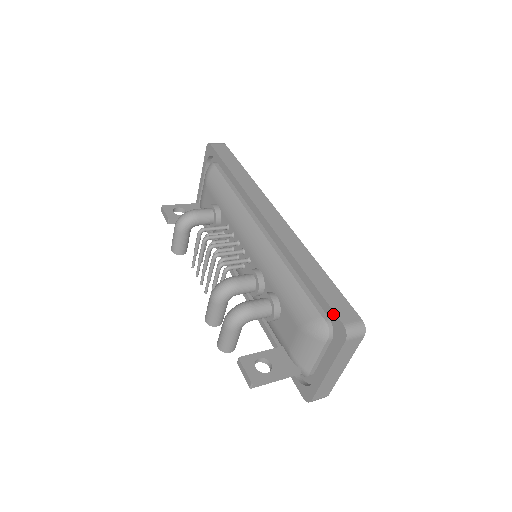
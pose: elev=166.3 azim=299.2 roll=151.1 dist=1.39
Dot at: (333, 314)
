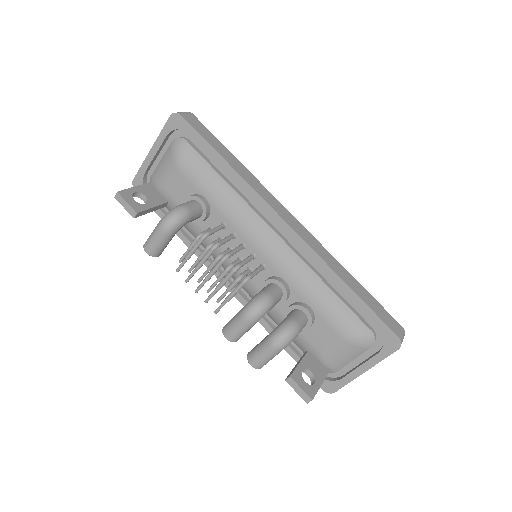
Dot at: (386, 327)
